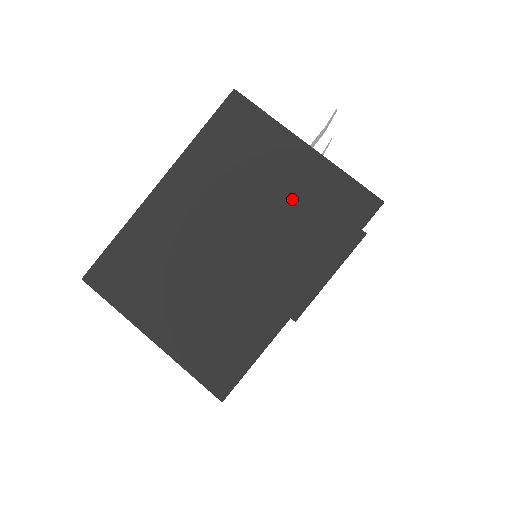
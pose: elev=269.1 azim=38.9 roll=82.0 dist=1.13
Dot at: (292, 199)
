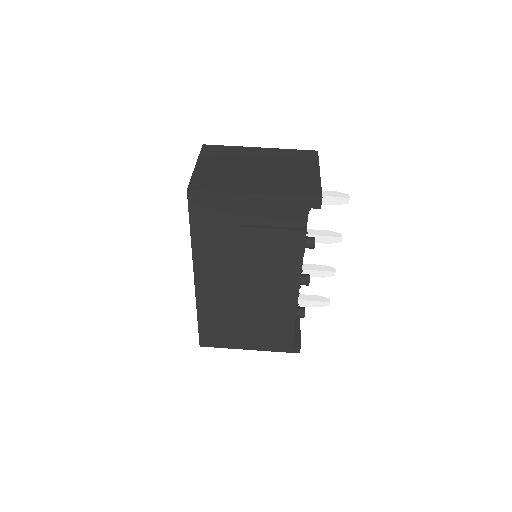
Dot at: (294, 176)
